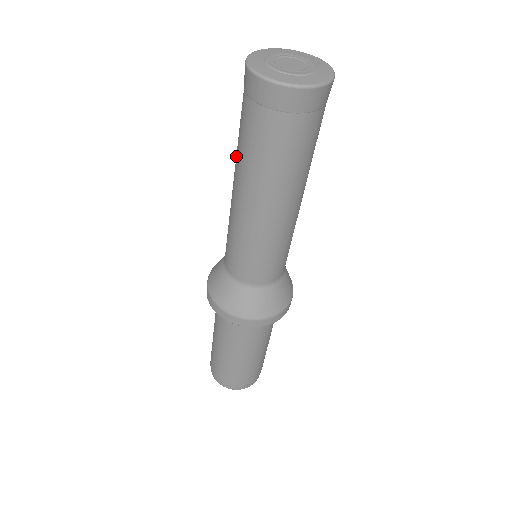
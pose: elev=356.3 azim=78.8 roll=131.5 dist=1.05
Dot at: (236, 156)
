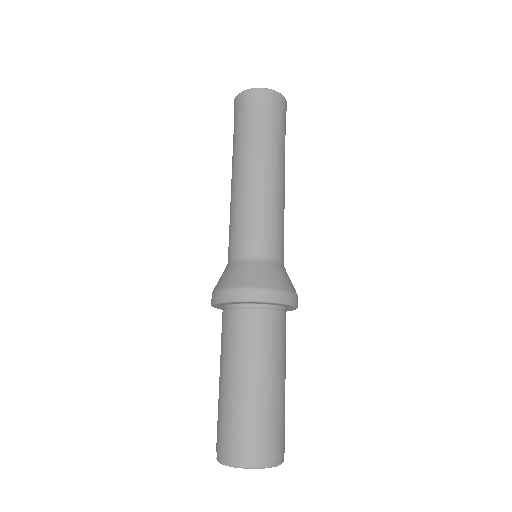
Dot at: (247, 150)
